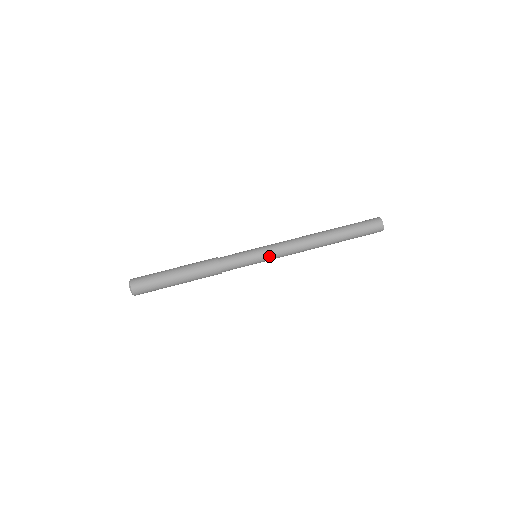
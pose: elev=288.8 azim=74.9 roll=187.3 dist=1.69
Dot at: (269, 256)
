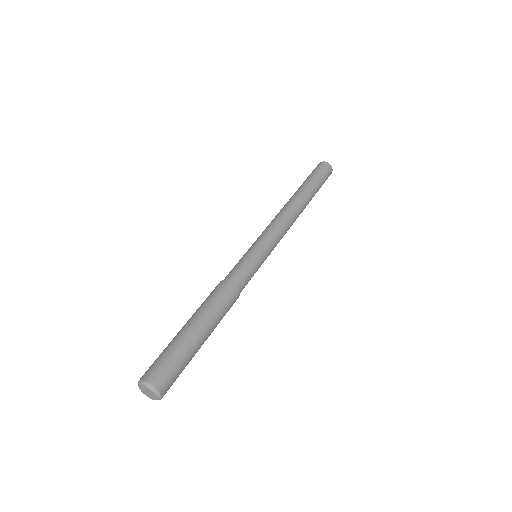
Dot at: (263, 239)
